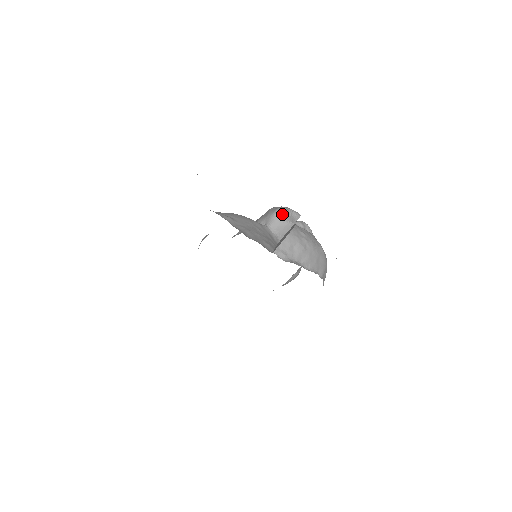
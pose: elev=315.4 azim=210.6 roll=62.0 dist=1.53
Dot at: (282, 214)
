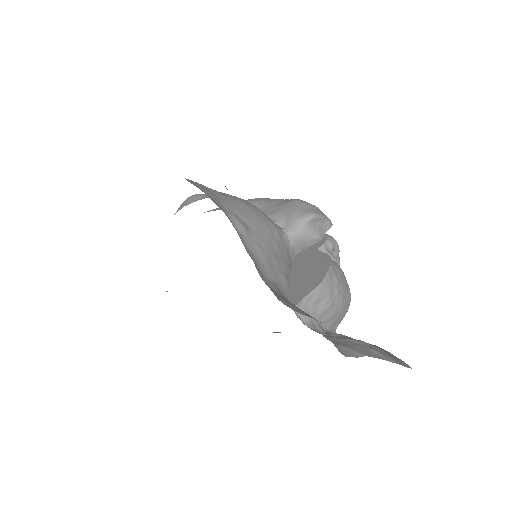
Dot at: (311, 223)
